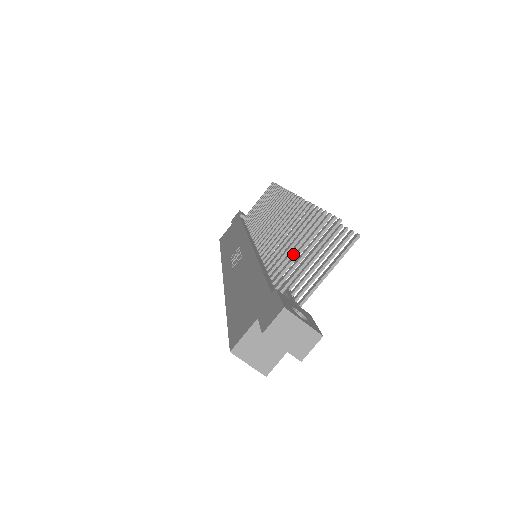
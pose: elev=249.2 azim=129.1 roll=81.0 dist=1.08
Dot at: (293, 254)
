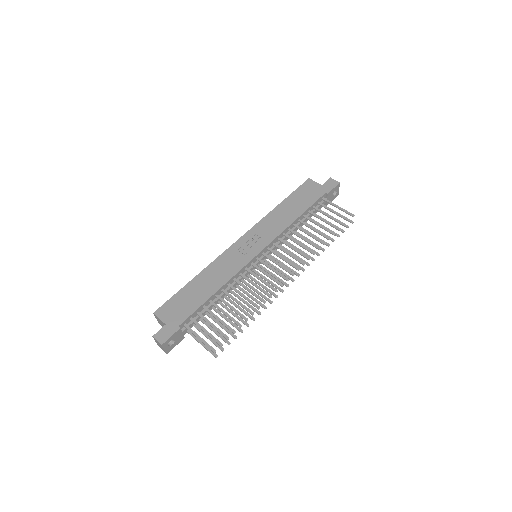
Dot at: (239, 299)
